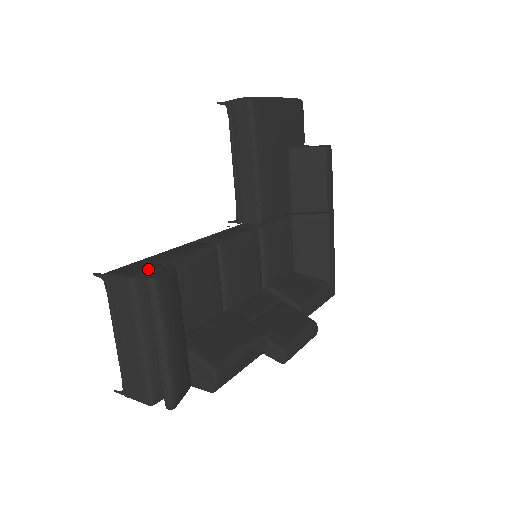
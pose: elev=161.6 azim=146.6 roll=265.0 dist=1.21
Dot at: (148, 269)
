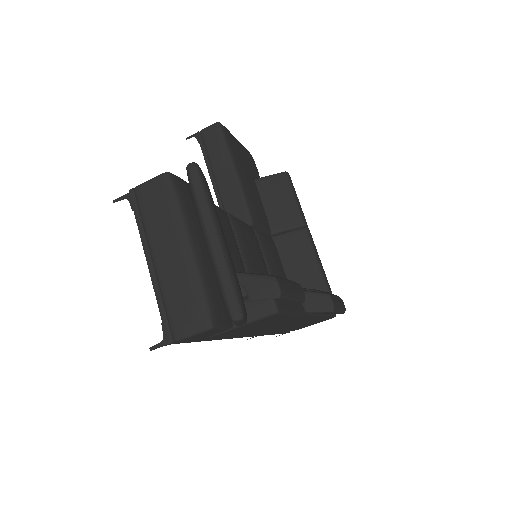
Dot at: occluded
